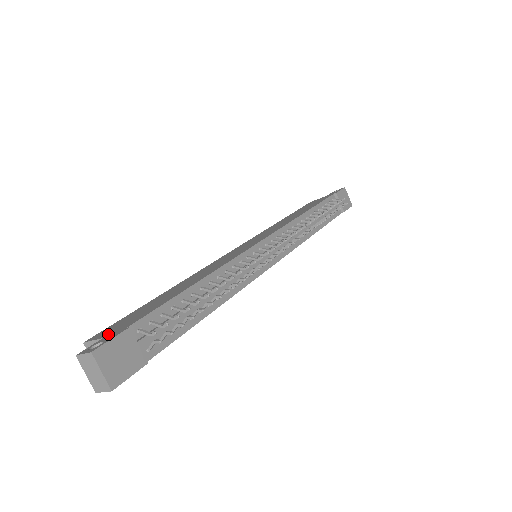
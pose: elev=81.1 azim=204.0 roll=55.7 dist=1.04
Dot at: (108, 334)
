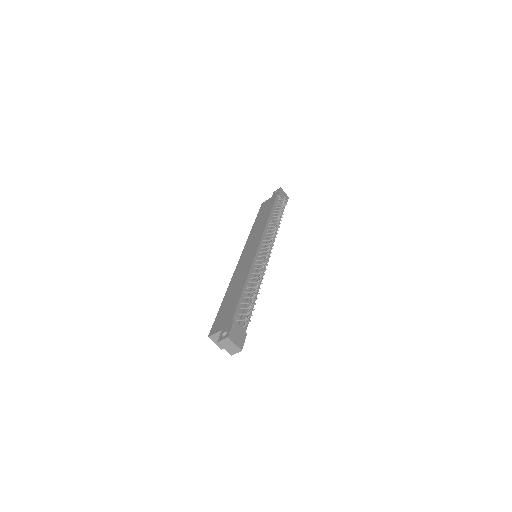
Dot at: (222, 327)
